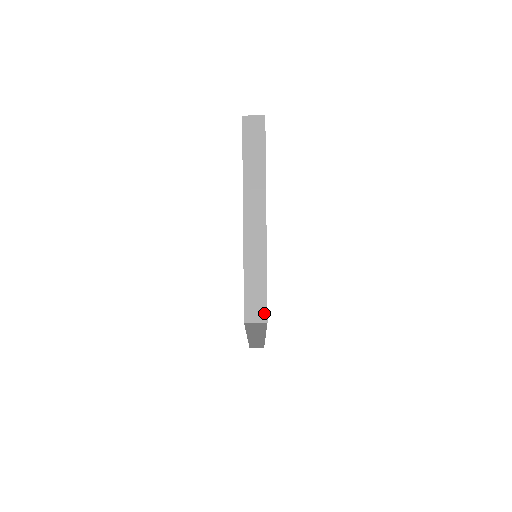
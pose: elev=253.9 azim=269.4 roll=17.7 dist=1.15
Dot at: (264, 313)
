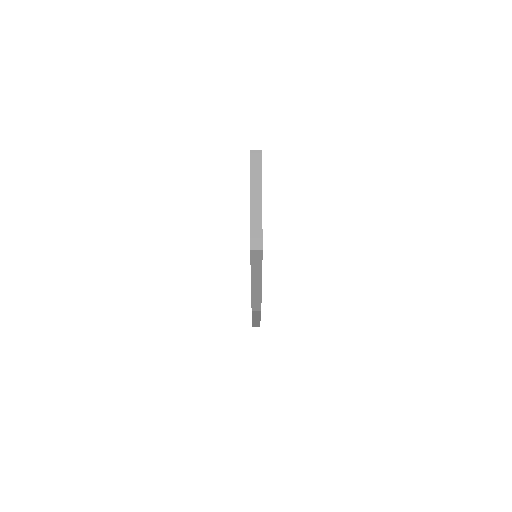
Dot at: (261, 245)
